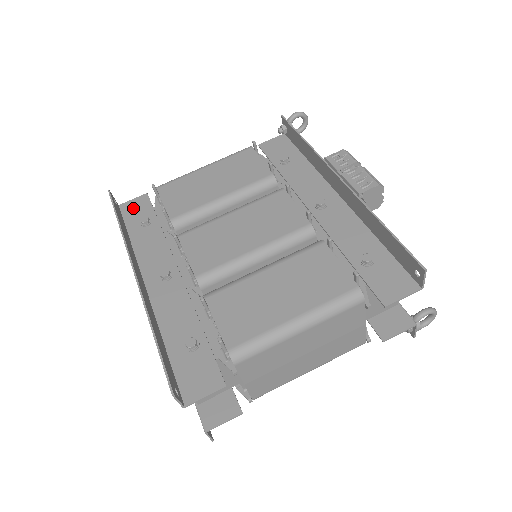
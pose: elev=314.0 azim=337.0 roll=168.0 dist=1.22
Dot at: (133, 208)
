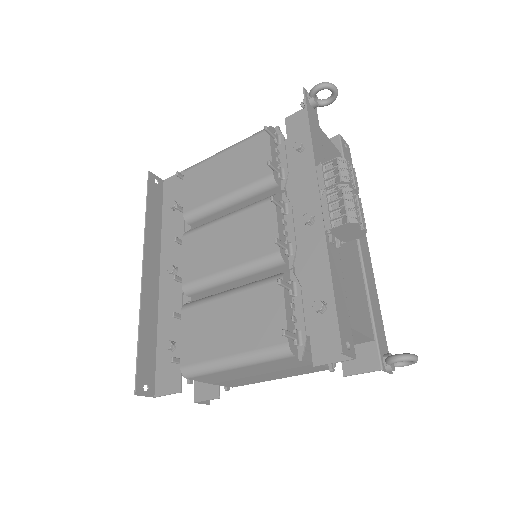
Dot at: (171, 186)
